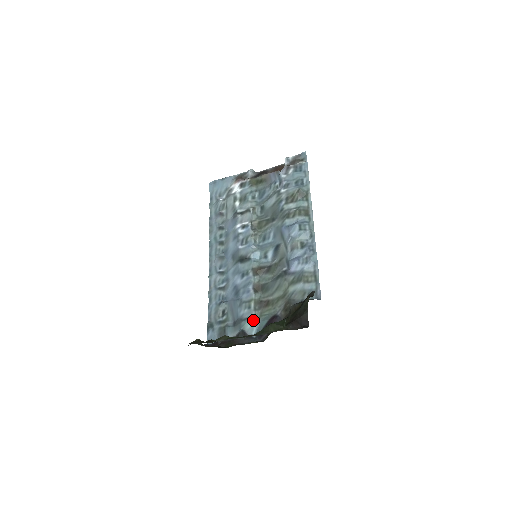
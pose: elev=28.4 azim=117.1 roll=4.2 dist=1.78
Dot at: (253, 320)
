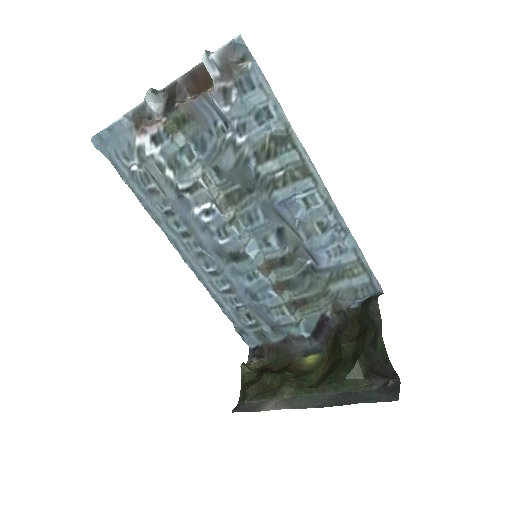
Dot at: (296, 324)
